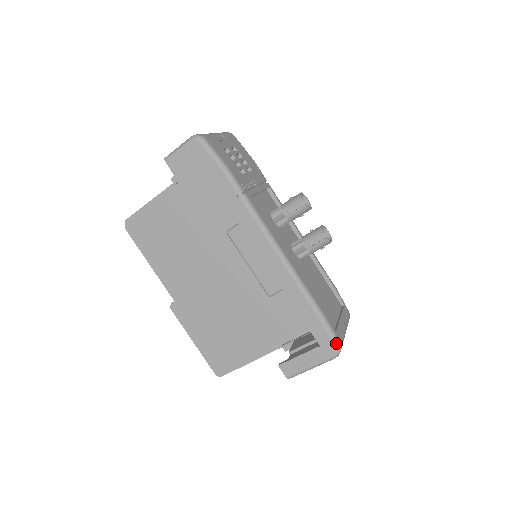
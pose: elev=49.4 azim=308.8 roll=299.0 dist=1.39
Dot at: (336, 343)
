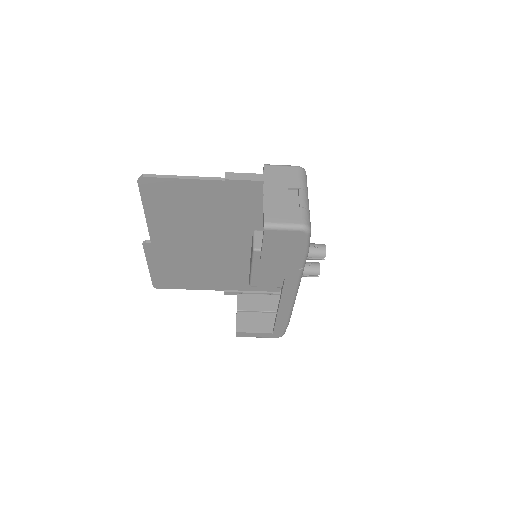
Dot at: occluded
